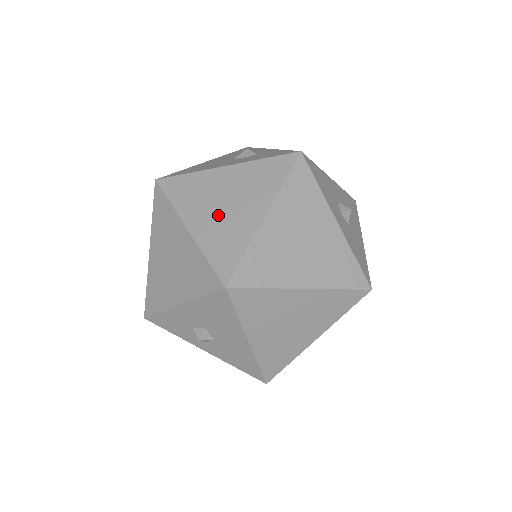
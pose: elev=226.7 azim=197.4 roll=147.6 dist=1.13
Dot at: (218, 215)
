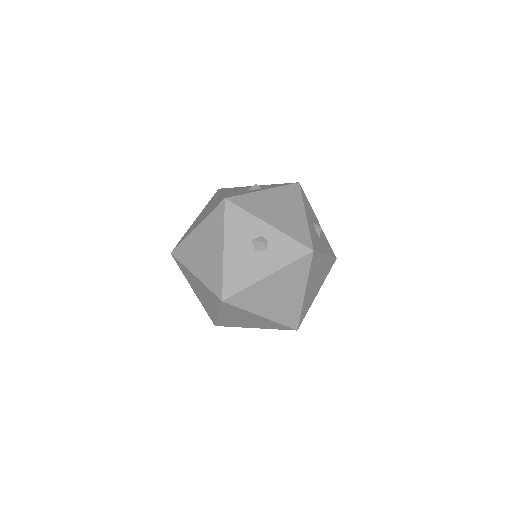
Dot at: (277, 303)
